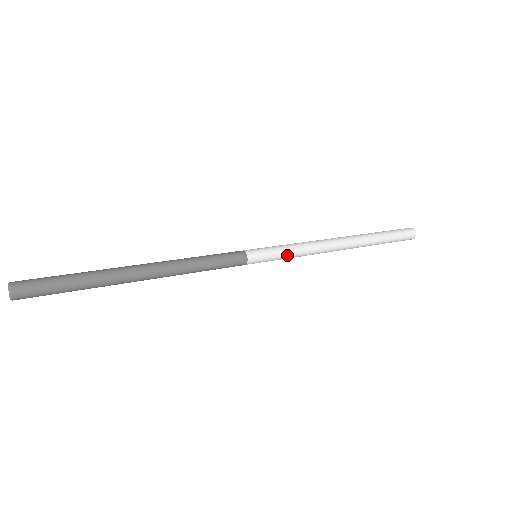
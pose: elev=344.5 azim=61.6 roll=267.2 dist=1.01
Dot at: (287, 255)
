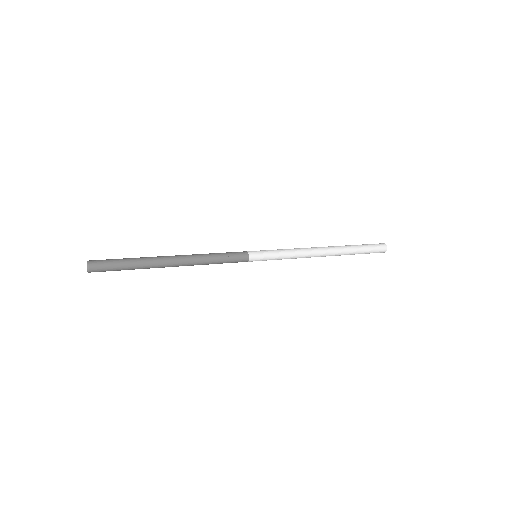
Dot at: (279, 257)
